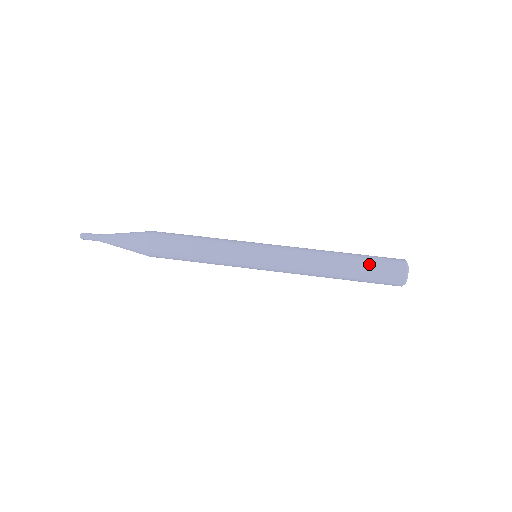
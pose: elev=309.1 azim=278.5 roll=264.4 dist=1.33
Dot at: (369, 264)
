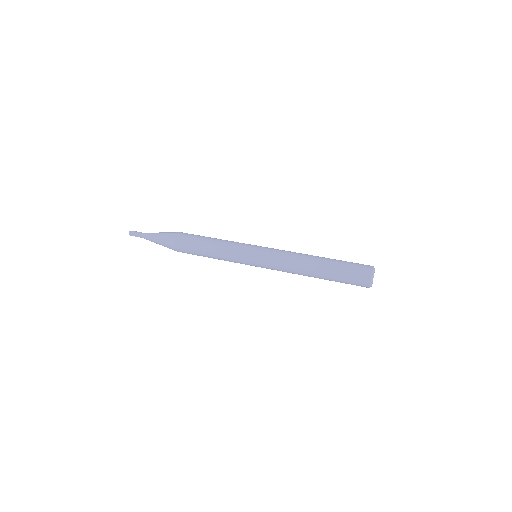
Dot at: (343, 261)
